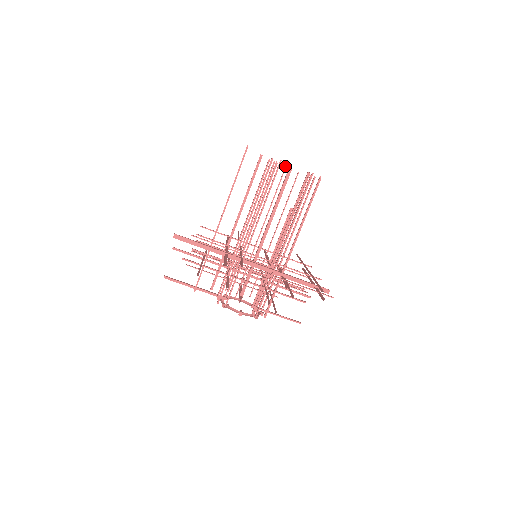
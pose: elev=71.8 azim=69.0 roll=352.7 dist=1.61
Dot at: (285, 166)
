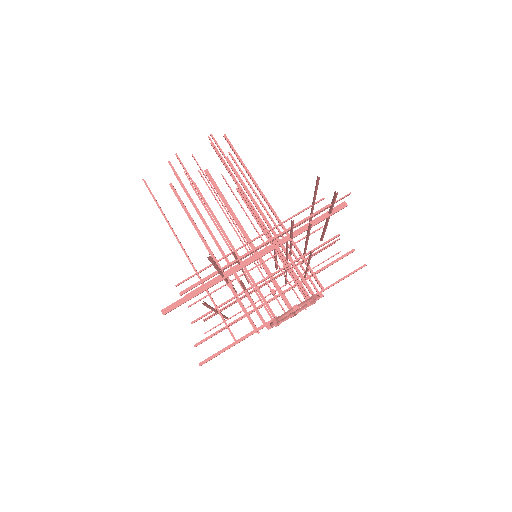
Dot at: occluded
